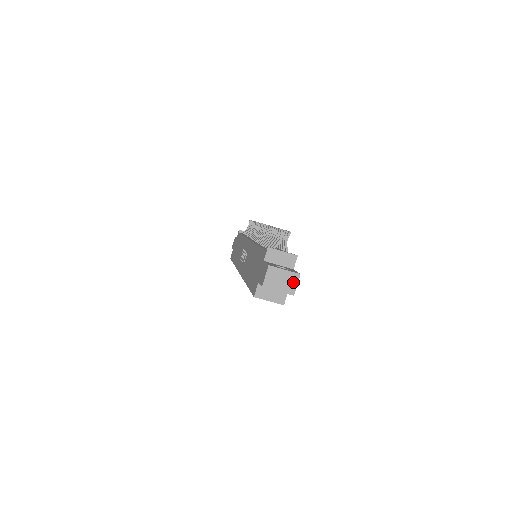
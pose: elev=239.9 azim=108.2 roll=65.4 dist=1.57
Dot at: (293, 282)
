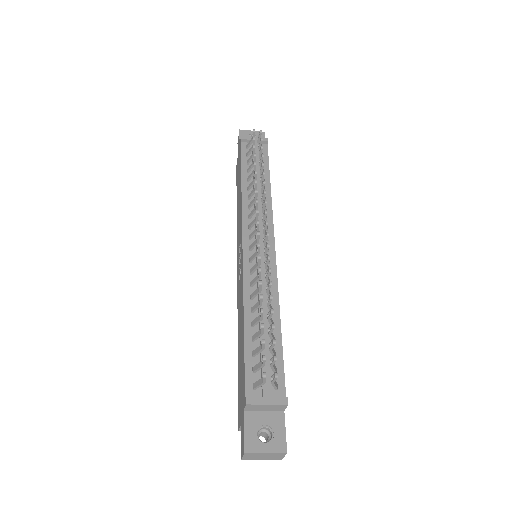
Dot at: (279, 456)
